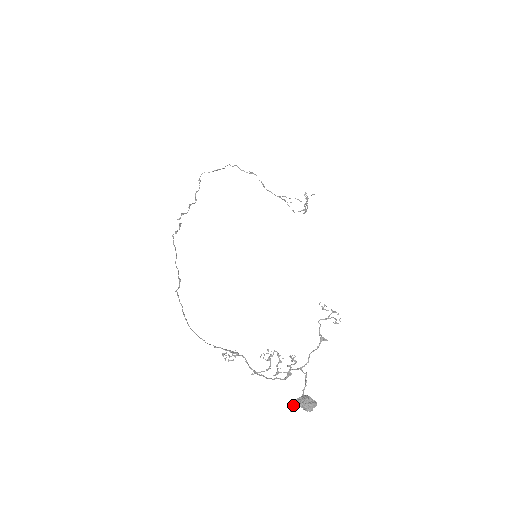
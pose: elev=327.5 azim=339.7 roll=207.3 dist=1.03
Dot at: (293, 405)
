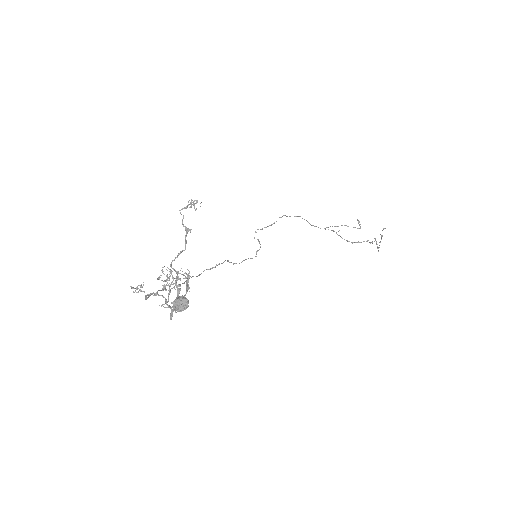
Dot at: (171, 311)
